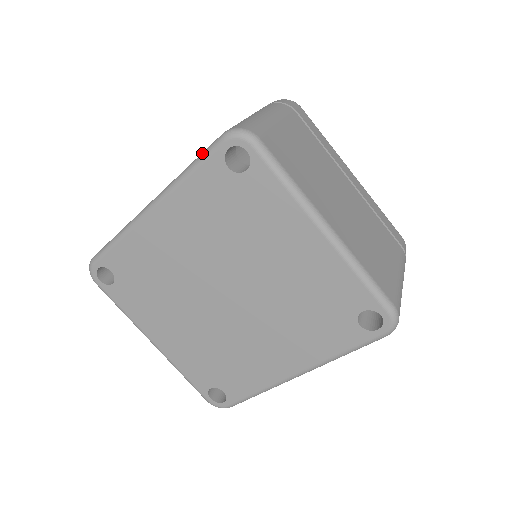
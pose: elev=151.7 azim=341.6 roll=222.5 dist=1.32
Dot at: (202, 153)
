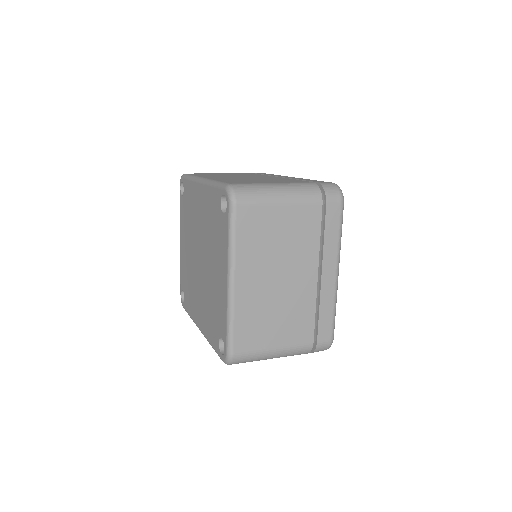
Dot at: (221, 182)
